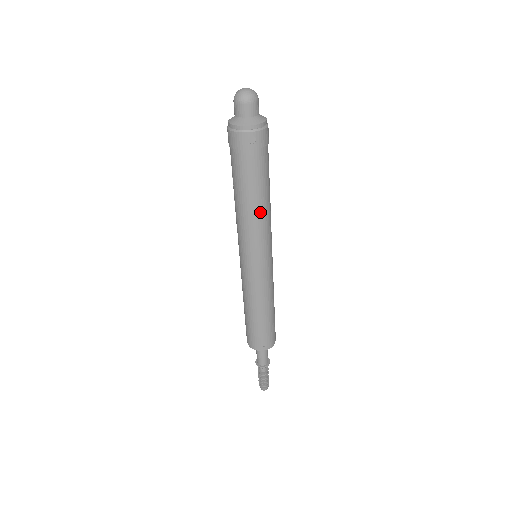
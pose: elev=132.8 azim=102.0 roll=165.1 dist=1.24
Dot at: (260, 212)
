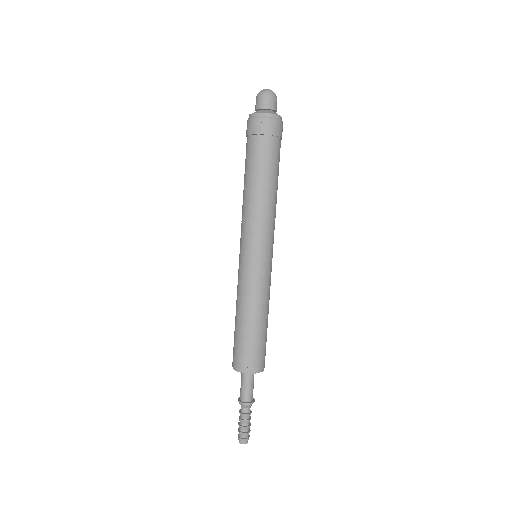
Dot at: (262, 198)
